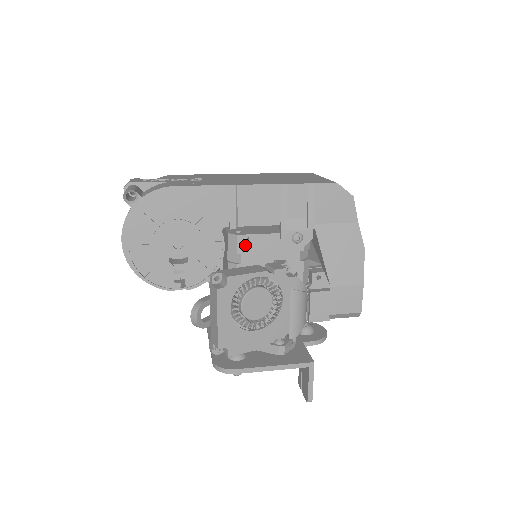
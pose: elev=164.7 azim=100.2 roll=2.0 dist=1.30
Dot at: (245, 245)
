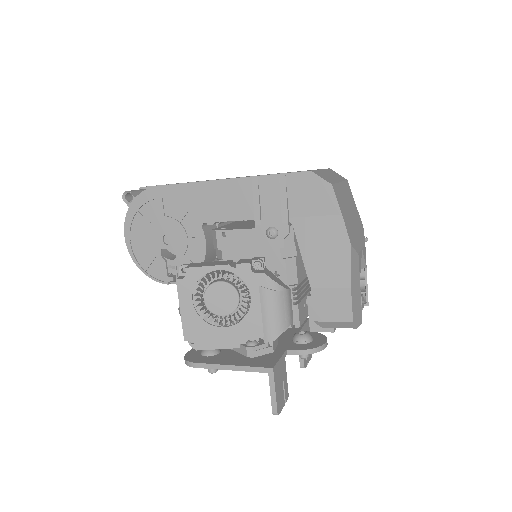
Dot at: (224, 241)
